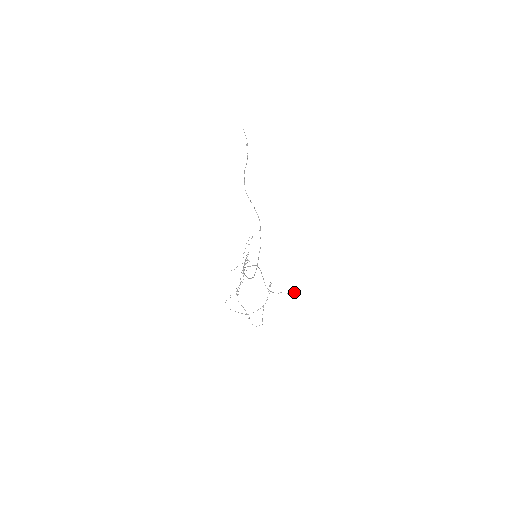
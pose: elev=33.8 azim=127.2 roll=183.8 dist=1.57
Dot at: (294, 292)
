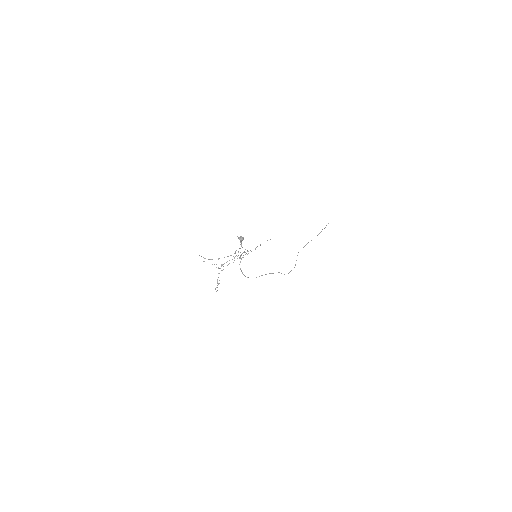
Dot at: occluded
